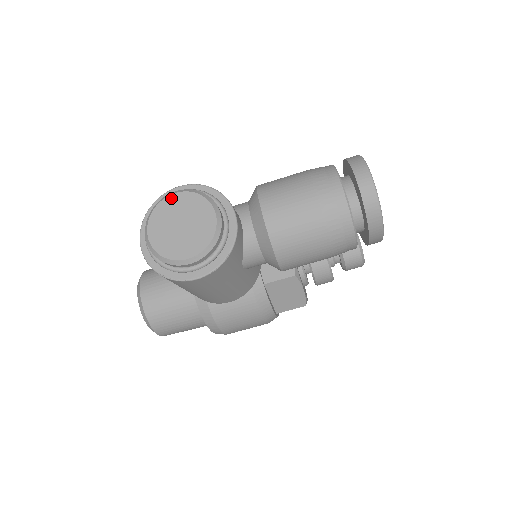
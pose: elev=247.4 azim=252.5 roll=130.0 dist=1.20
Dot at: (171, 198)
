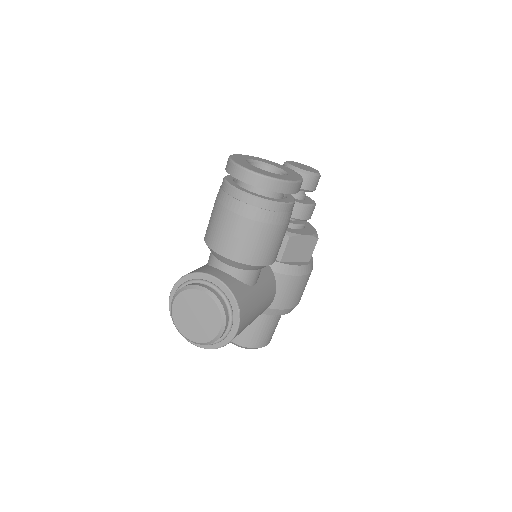
Dot at: (174, 308)
